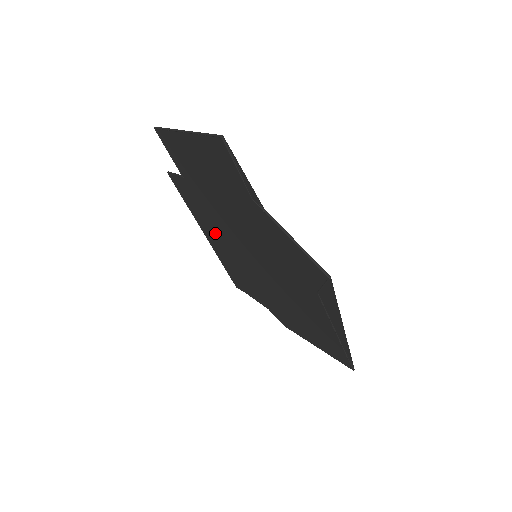
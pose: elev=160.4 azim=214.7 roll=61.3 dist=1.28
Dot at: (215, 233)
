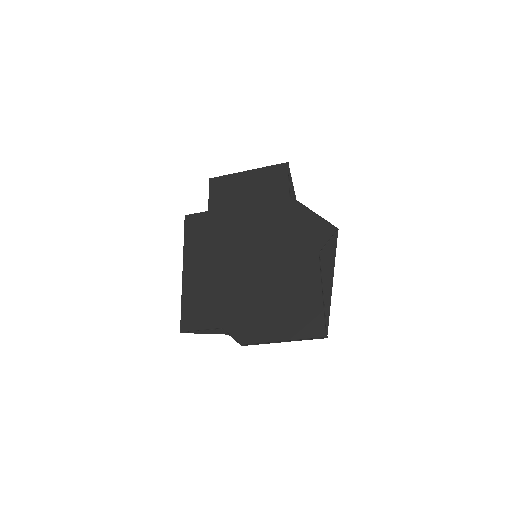
Dot at: (206, 258)
